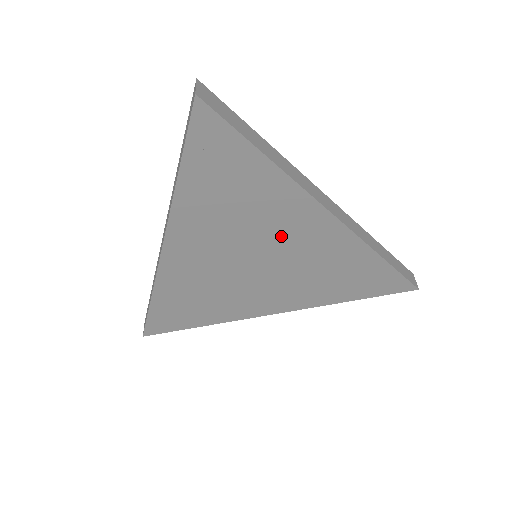
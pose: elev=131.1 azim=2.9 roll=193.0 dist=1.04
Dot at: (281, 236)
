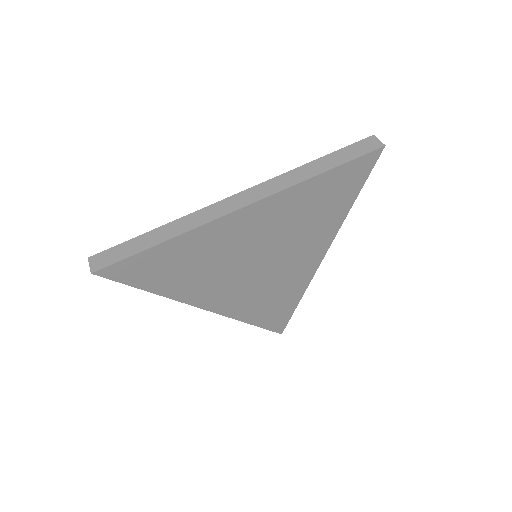
Dot at: (242, 243)
